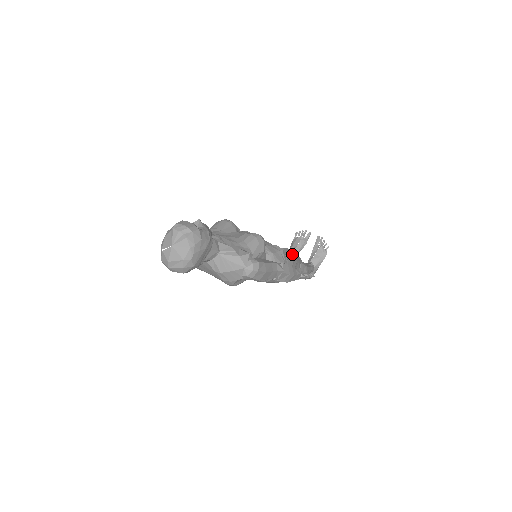
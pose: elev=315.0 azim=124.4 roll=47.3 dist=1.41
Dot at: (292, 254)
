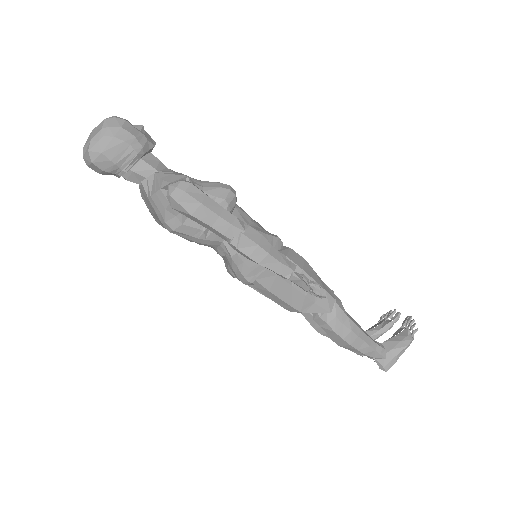
Dot at: (311, 270)
